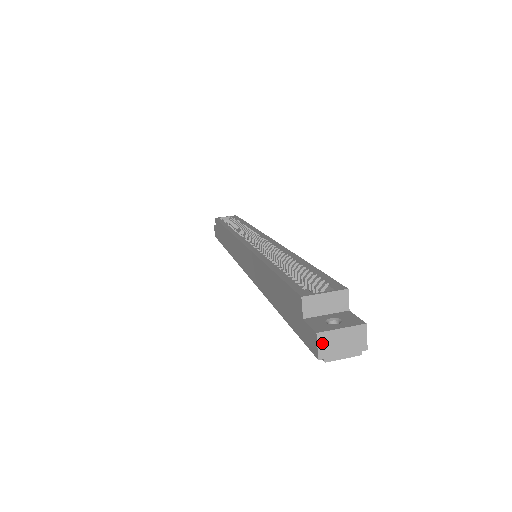
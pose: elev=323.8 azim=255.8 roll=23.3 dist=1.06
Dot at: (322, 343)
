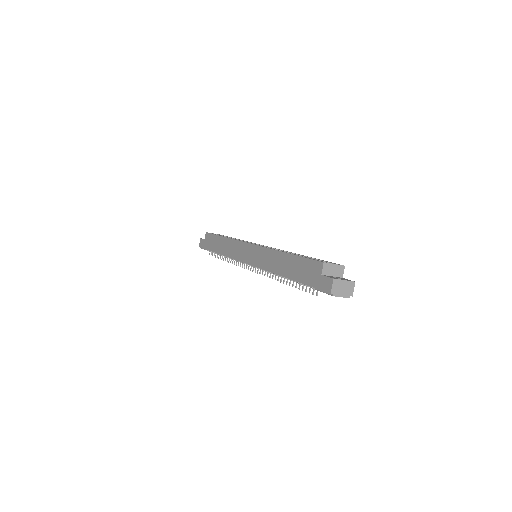
Dot at: (334, 285)
